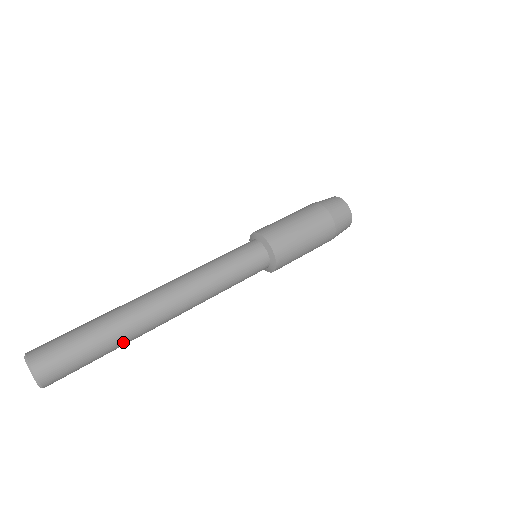
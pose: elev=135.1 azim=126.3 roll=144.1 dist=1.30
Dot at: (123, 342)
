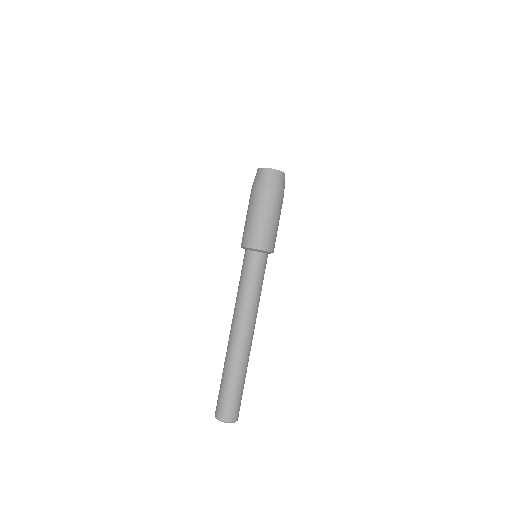
Dot at: occluded
